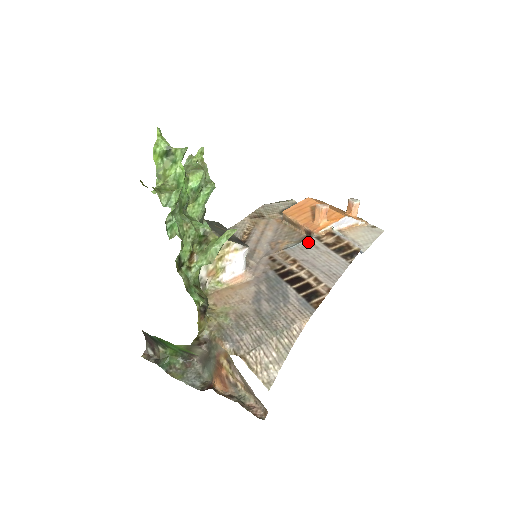
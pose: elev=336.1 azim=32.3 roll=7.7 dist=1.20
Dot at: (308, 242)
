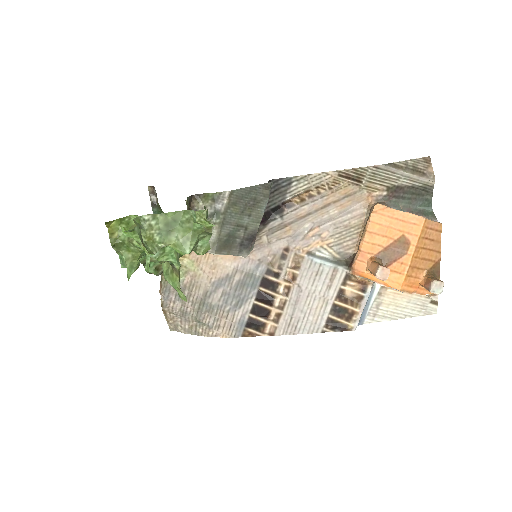
Dot at: (334, 272)
